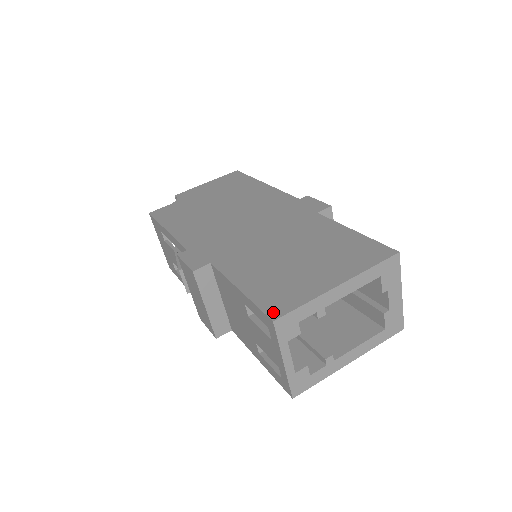
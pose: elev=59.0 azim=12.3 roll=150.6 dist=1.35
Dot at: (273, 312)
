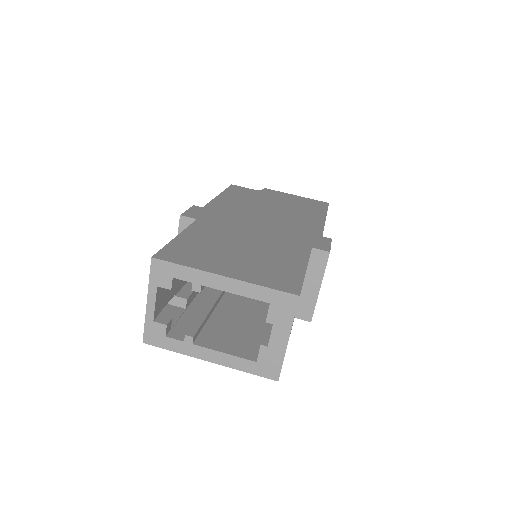
Dot at: (162, 255)
